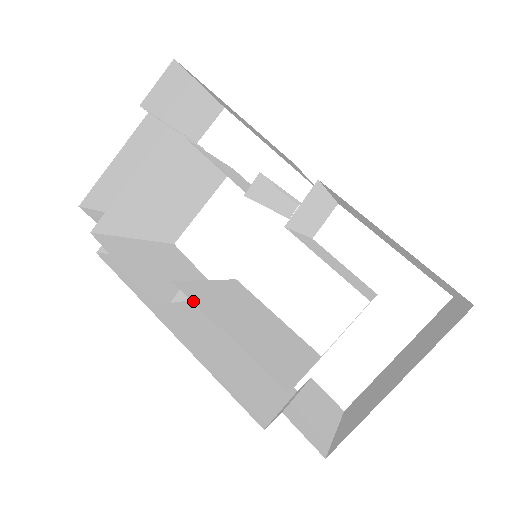
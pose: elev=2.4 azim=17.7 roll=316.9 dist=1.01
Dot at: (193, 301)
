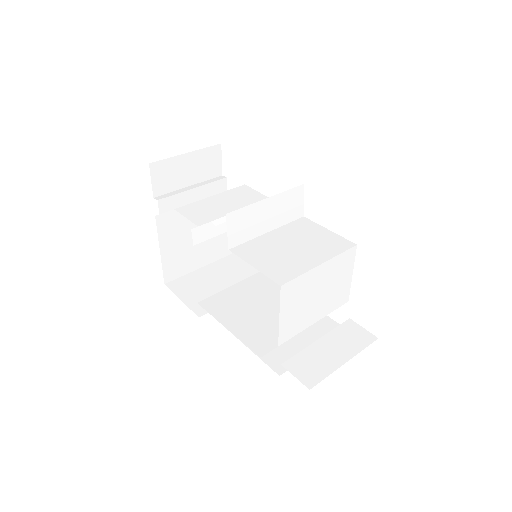
Dot at: (209, 312)
